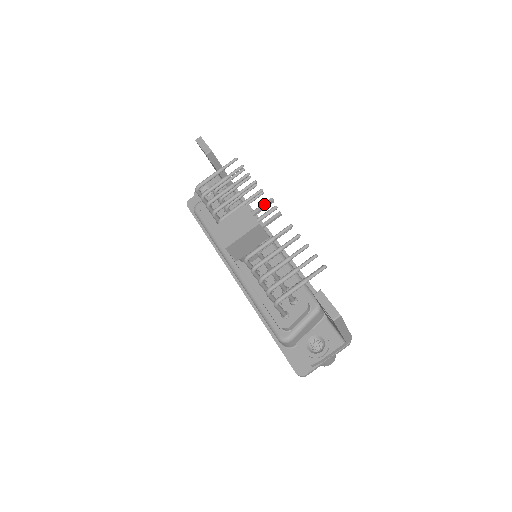
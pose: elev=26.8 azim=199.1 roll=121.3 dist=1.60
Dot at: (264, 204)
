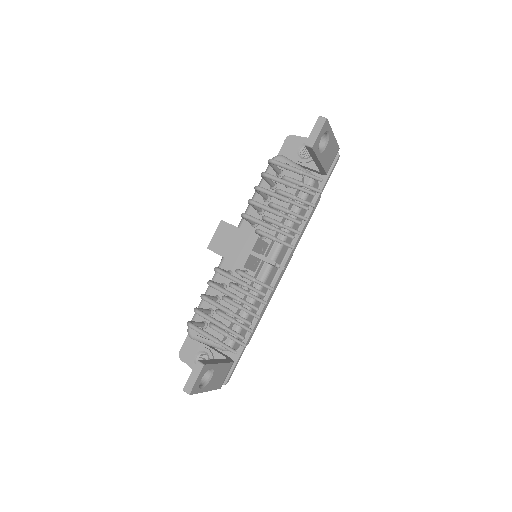
Dot at: (265, 258)
